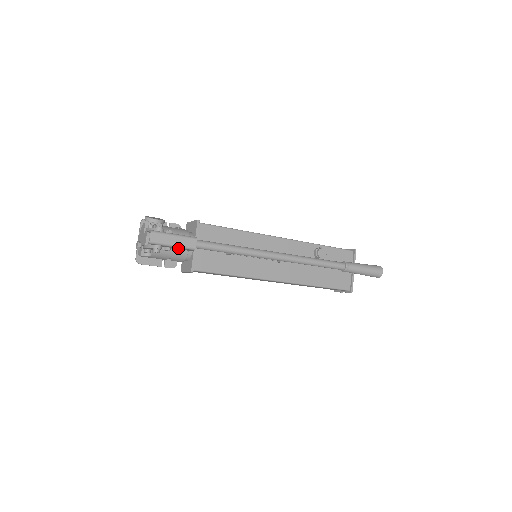
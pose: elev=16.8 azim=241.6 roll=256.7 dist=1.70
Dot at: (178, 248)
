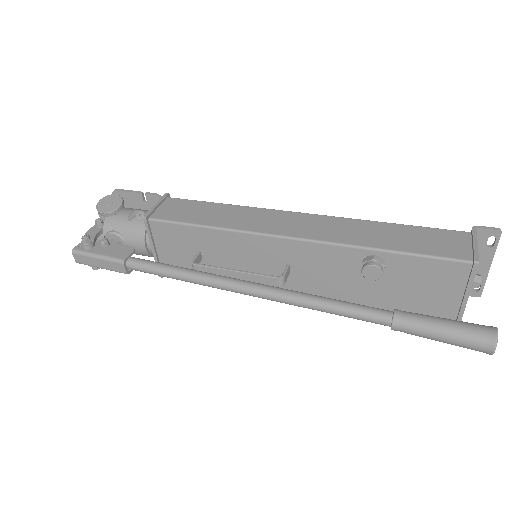
Dot at: occluded
